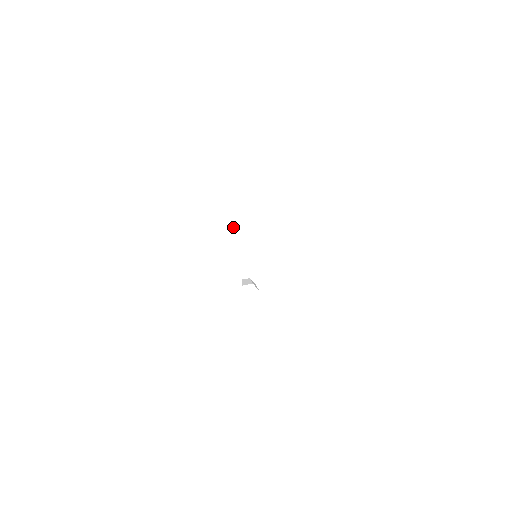
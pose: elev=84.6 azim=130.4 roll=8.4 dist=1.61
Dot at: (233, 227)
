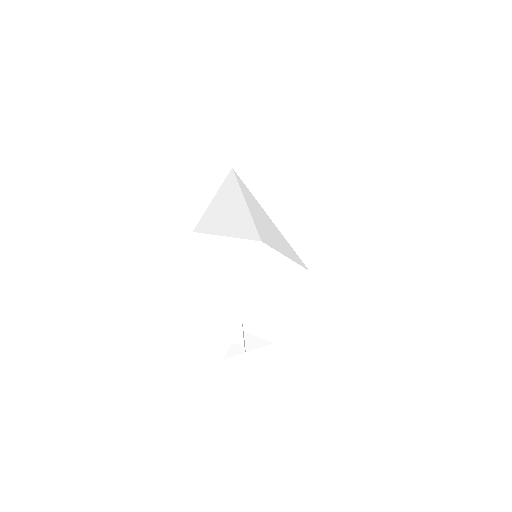
Dot at: (260, 251)
